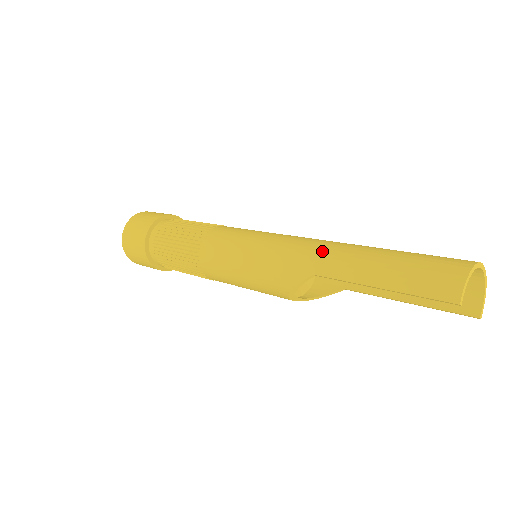
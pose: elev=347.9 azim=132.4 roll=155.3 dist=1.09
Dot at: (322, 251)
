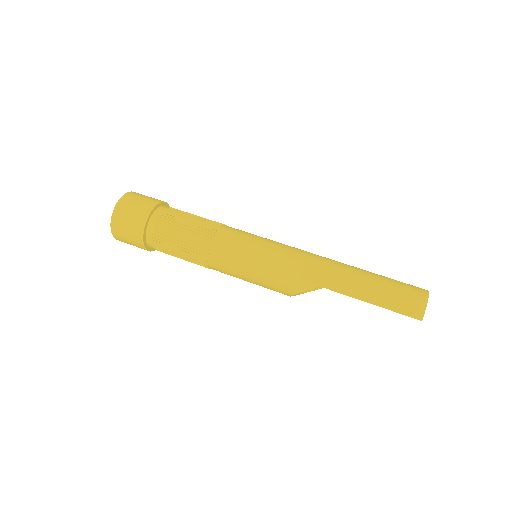
Dot at: (327, 270)
